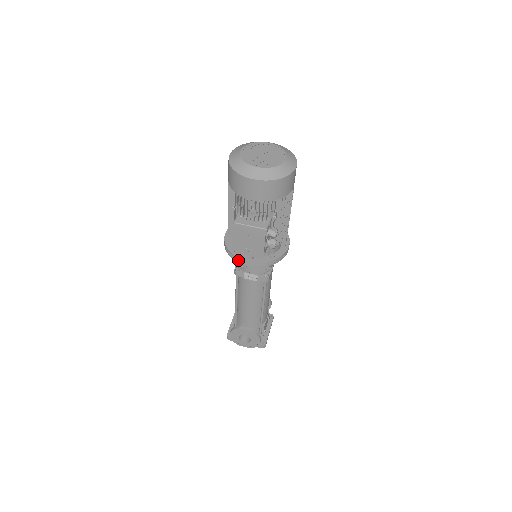
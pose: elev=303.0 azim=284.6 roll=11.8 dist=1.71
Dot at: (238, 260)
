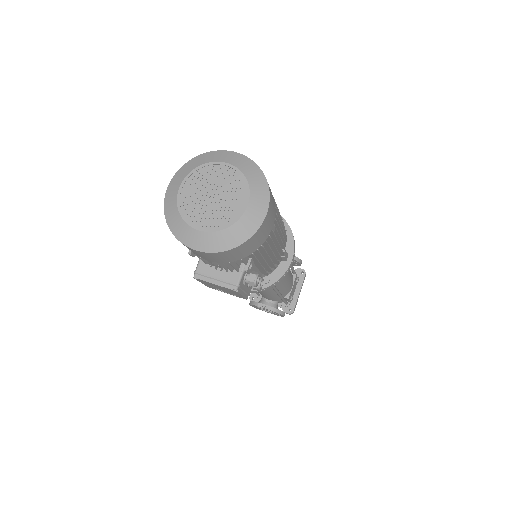
Dot at: occluded
